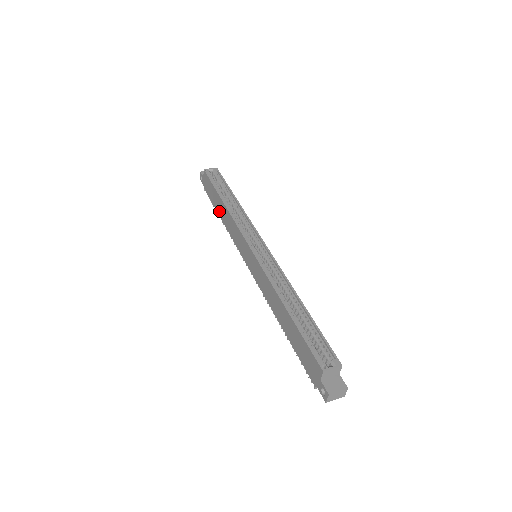
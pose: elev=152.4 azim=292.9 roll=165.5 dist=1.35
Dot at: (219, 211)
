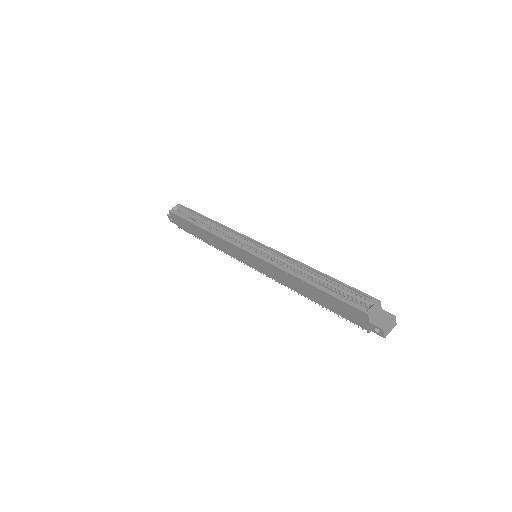
Dot at: (202, 238)
